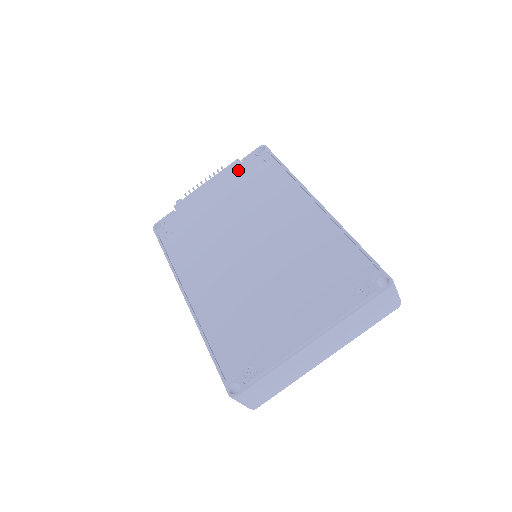
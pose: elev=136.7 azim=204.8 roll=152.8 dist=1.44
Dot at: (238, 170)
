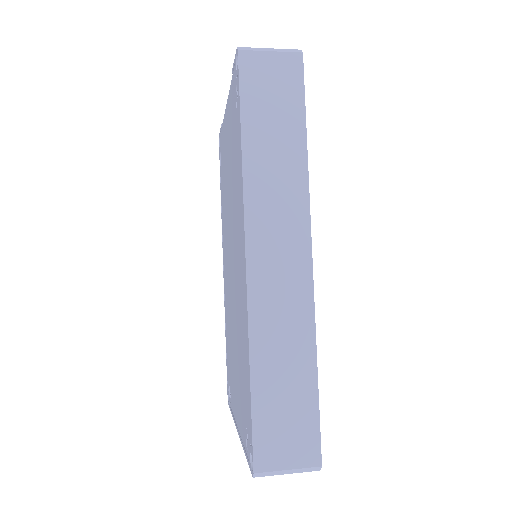
Dot at: (231, 95)
